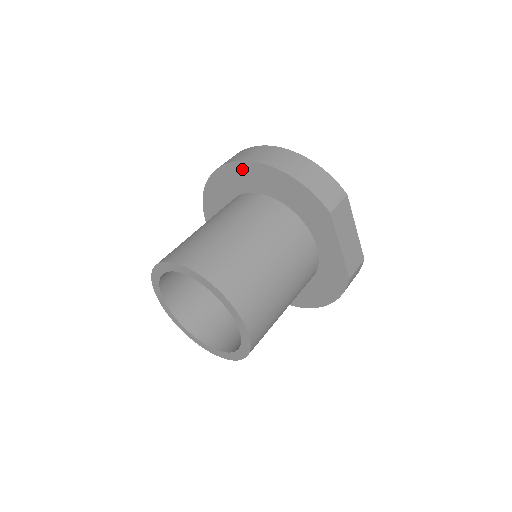
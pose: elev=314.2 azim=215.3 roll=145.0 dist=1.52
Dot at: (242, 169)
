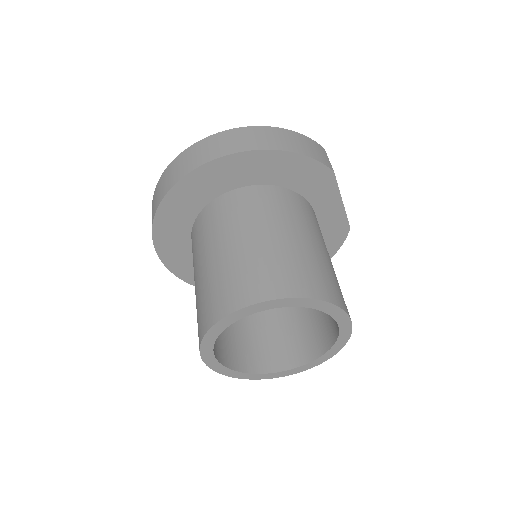
Dot at: (217, 168)
